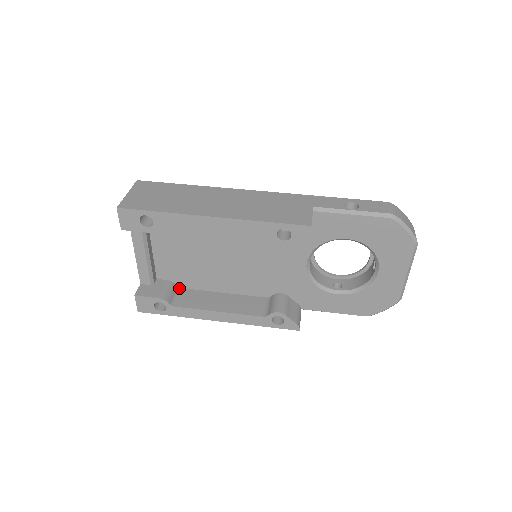
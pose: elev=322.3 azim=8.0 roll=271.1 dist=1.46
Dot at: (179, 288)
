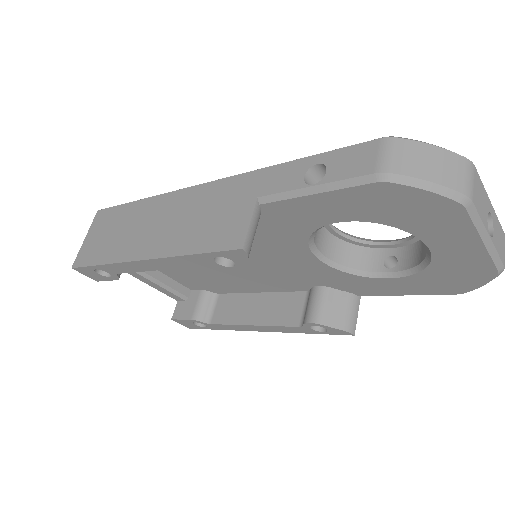
Dot at: (216, 295)
